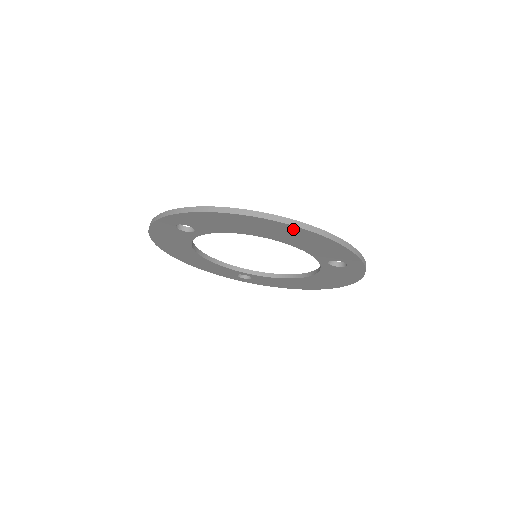
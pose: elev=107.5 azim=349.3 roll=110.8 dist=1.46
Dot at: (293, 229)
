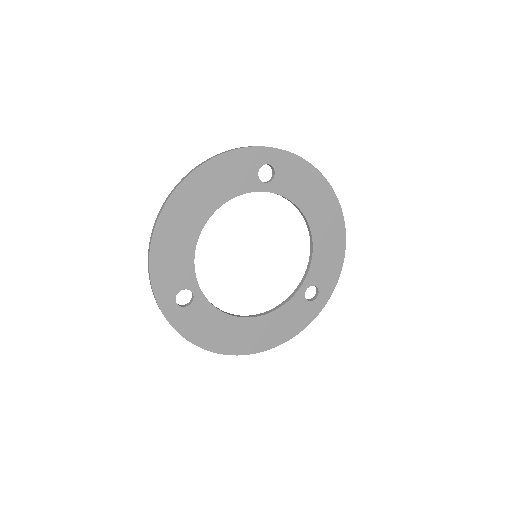
Dot at: (339, 224)
